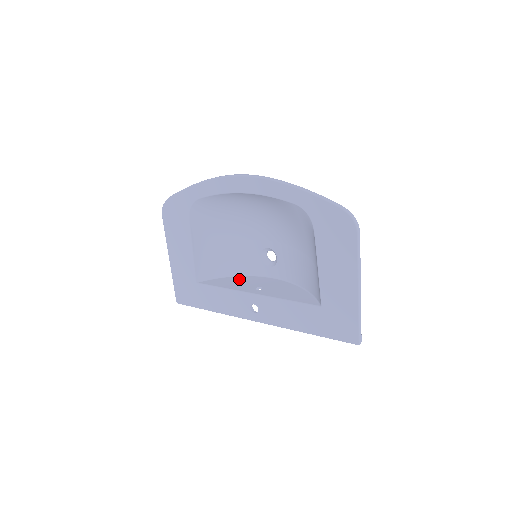
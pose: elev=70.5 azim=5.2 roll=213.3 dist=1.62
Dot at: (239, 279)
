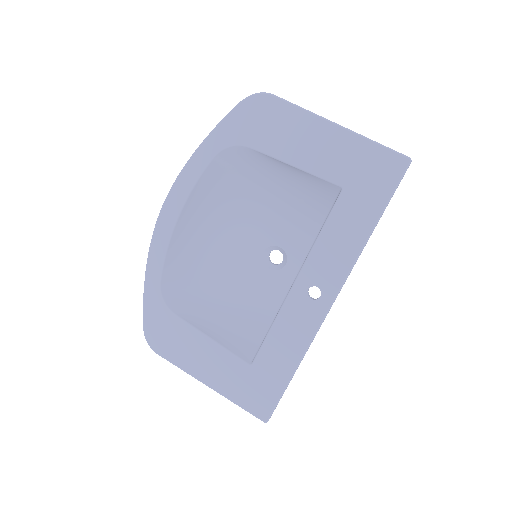
Dot at: occluded
